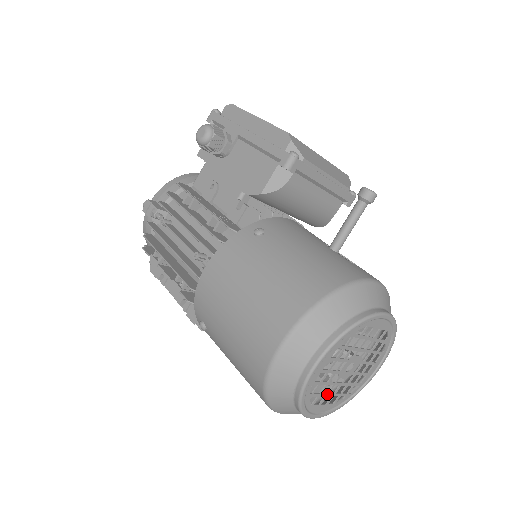
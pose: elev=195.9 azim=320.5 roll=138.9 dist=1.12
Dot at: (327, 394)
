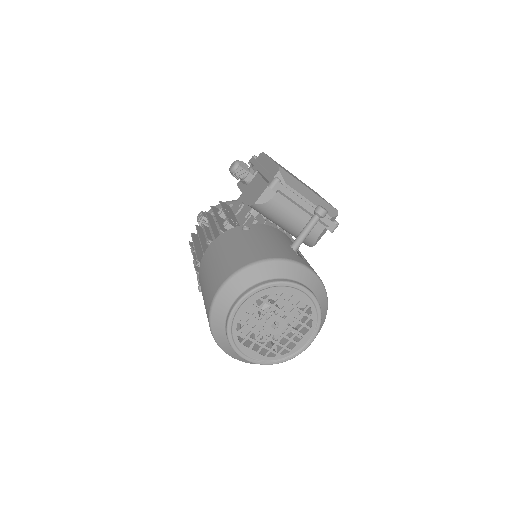
Dot at: (255, 341)
